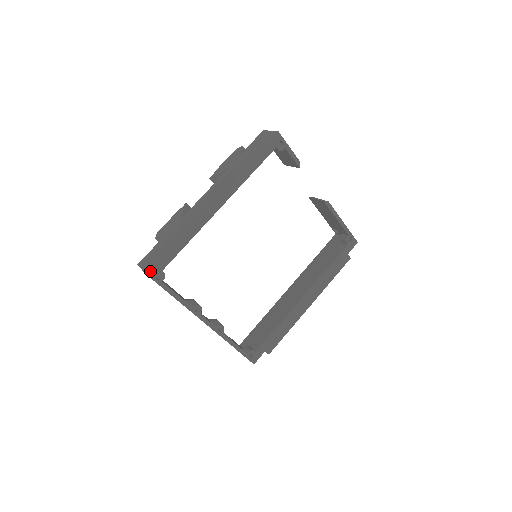
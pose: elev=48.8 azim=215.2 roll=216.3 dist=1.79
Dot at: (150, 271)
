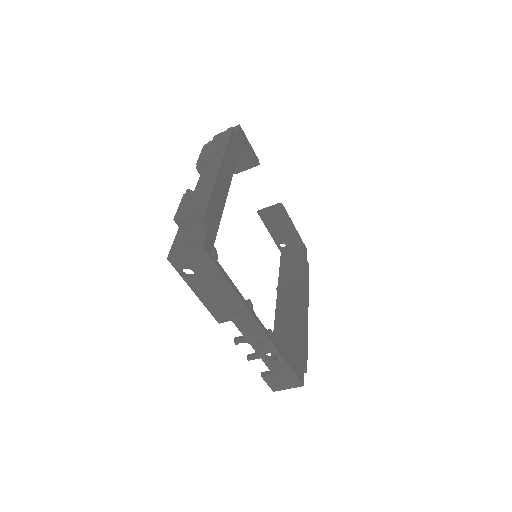
Dot at: (205, 244)
